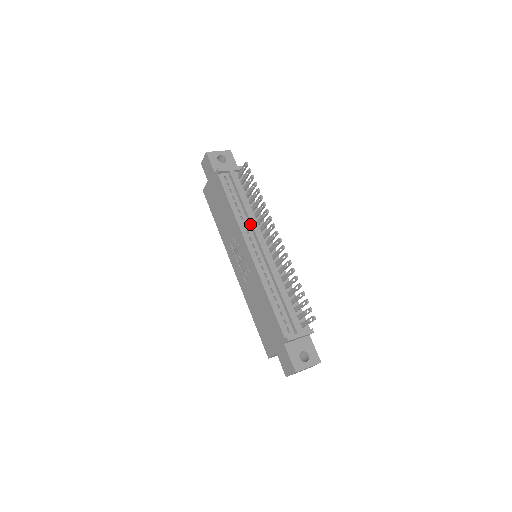
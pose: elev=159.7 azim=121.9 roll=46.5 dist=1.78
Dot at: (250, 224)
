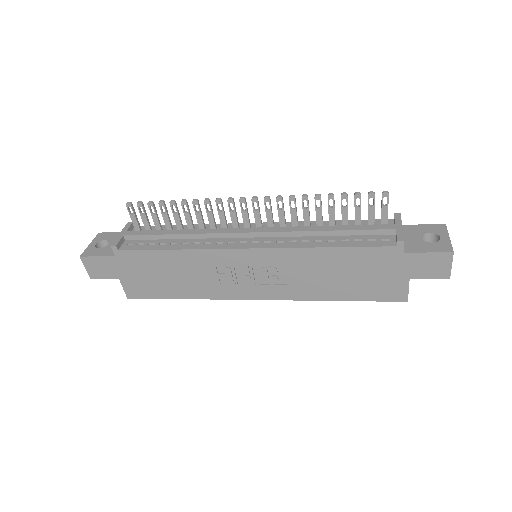
Dot at: (210, 236)
